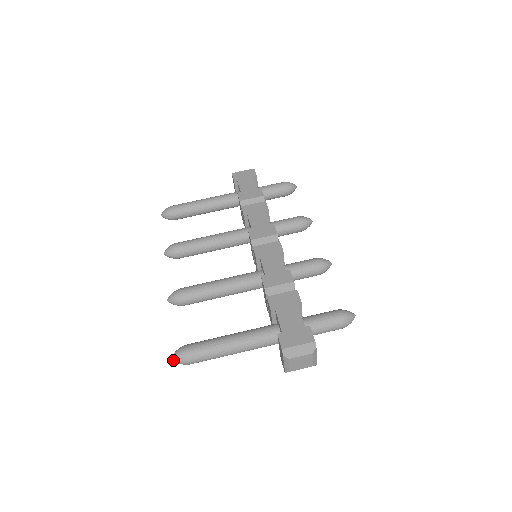
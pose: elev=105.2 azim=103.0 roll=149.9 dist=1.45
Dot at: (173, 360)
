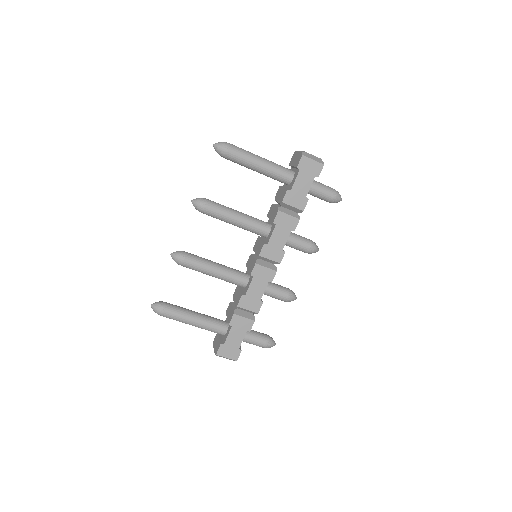
Dot at: (151, 307)
